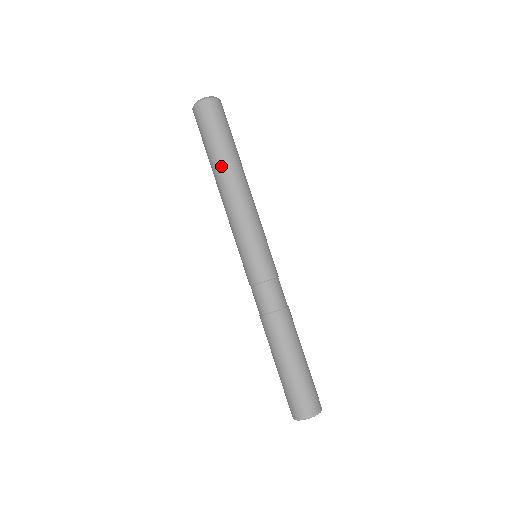
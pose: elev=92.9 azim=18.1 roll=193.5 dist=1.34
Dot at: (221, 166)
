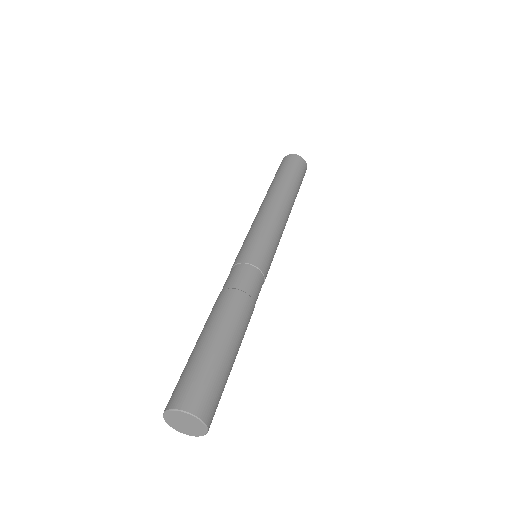
Dot at: (290, 190)
